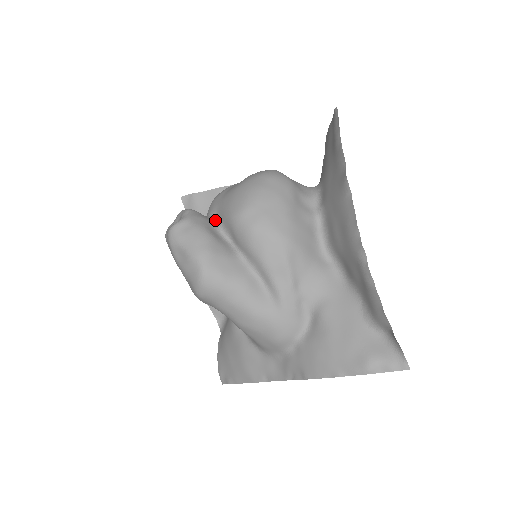
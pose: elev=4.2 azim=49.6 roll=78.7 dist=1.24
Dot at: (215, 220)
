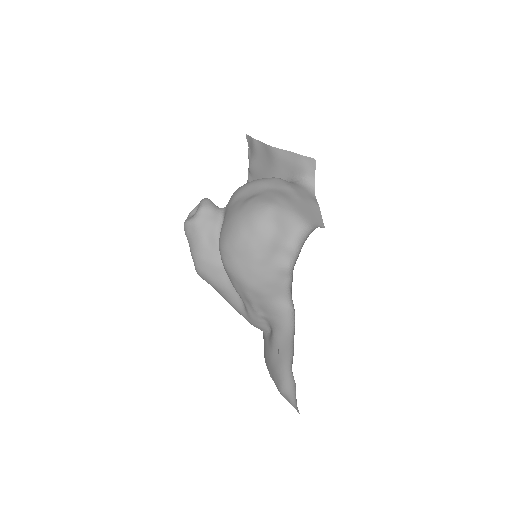
Dot at: (221, 223)
